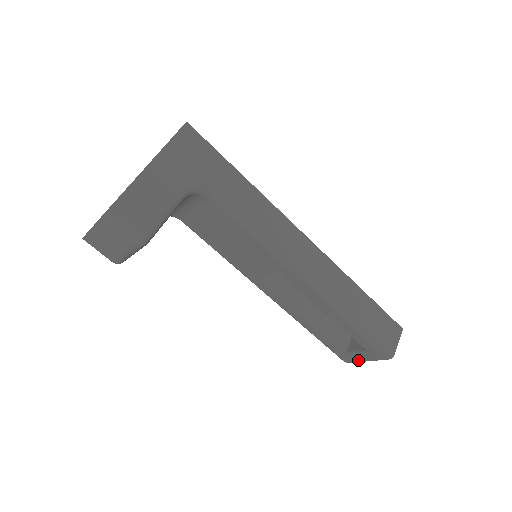
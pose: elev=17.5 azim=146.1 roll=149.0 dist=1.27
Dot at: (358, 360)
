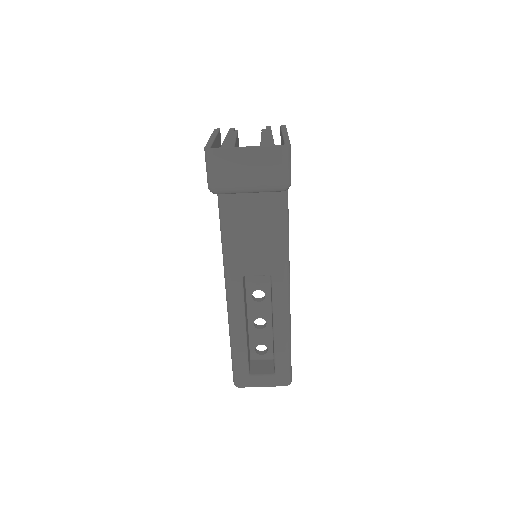
Dot at: (256, 384)
